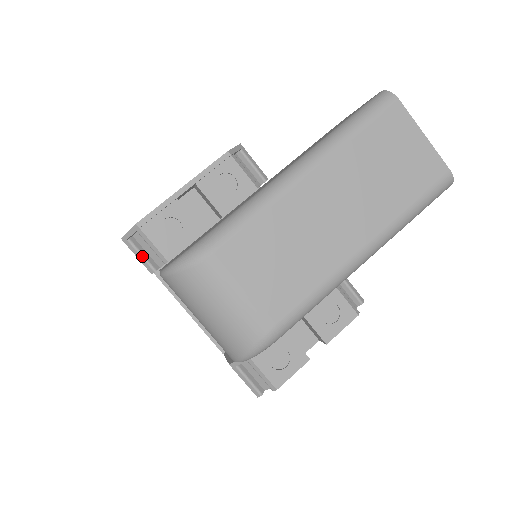
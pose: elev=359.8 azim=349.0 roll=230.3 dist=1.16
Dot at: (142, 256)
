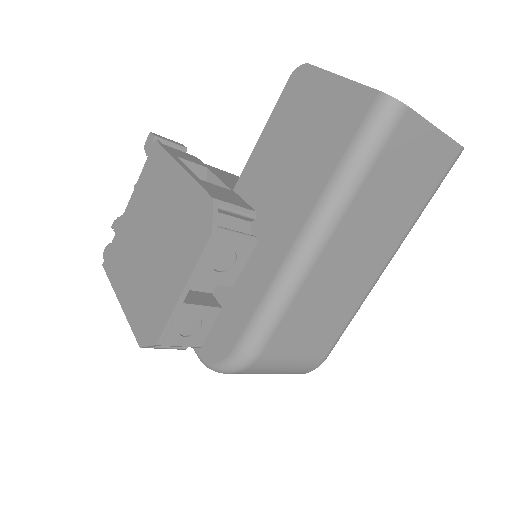
Dot at: (169, 348)
